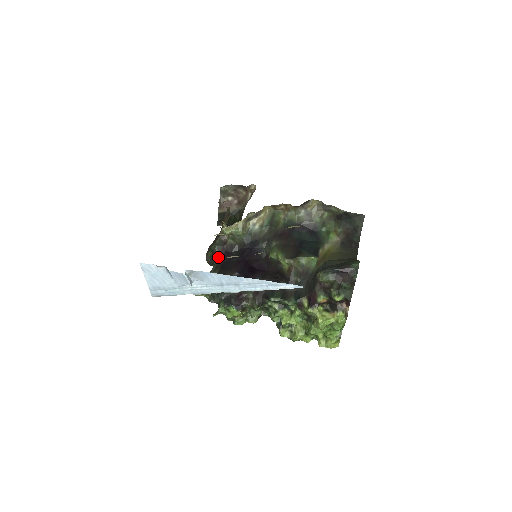
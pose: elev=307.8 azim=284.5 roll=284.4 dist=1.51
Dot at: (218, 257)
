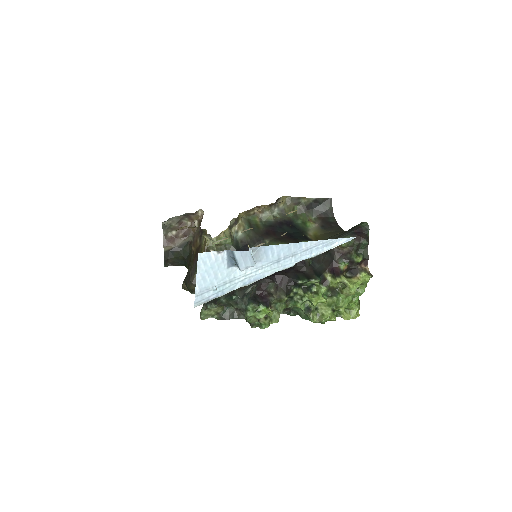
Dot at: occluded
